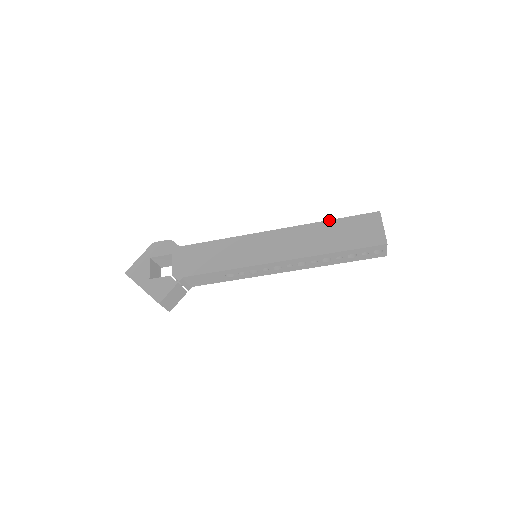
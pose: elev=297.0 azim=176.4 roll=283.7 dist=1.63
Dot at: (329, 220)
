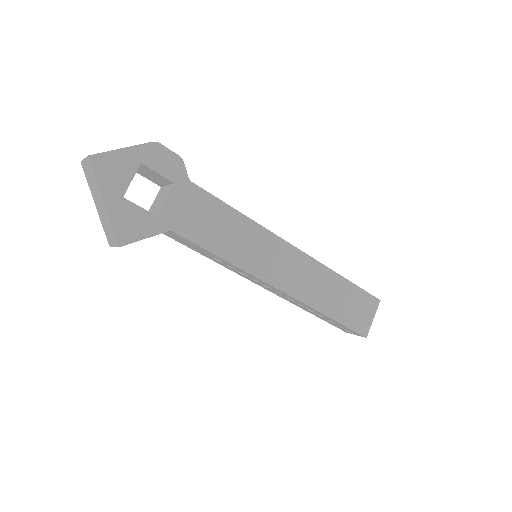
Dot at: occluded
